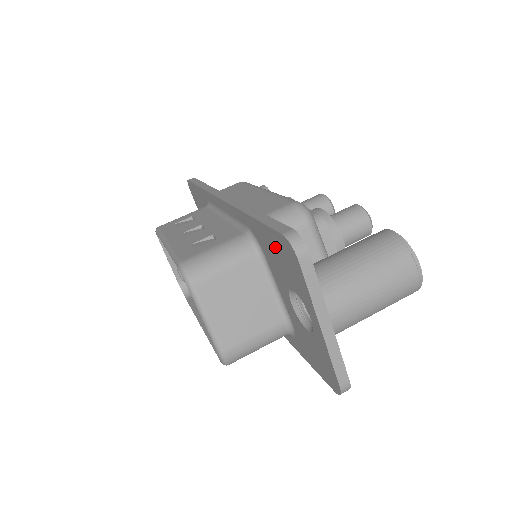
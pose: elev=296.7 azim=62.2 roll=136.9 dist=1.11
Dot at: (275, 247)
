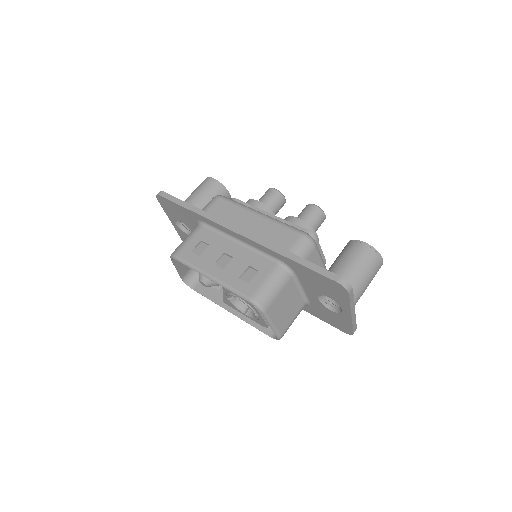
Dot at: (320, 280)
